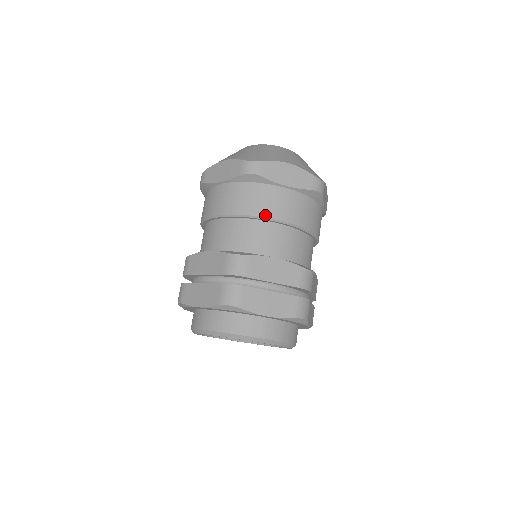
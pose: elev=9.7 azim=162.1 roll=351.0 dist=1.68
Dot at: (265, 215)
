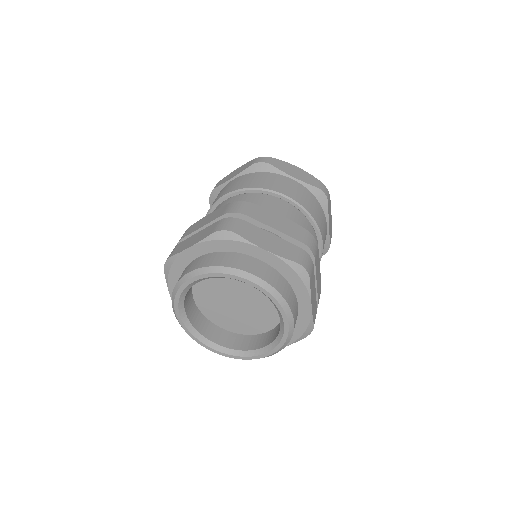
Dot at: (321, 230)
